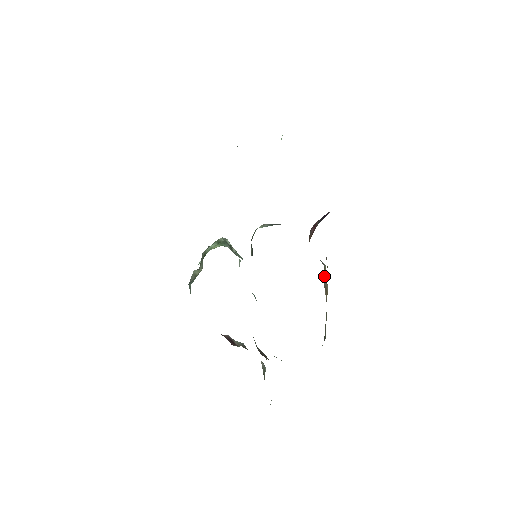
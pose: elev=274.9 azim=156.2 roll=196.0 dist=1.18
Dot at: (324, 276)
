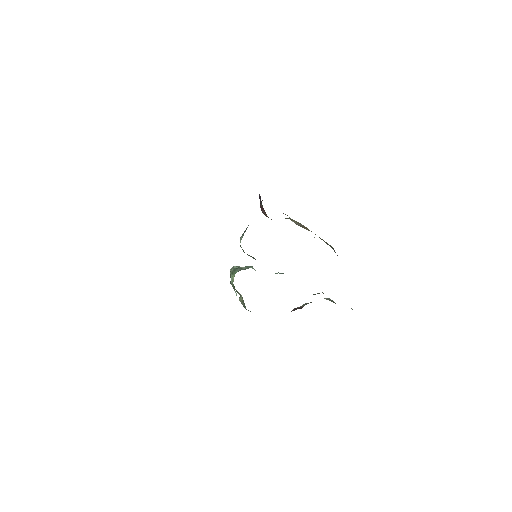
Dot at: (295, 223)
